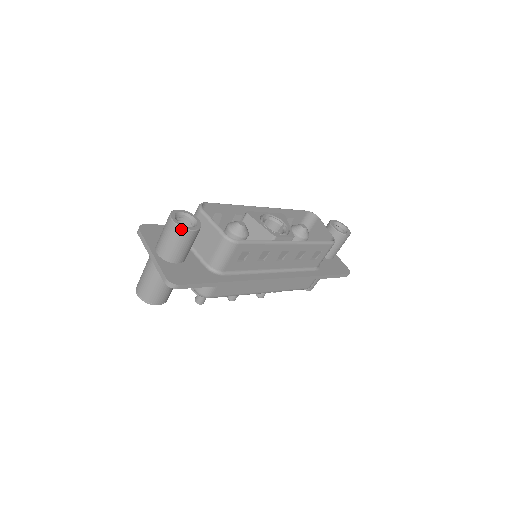
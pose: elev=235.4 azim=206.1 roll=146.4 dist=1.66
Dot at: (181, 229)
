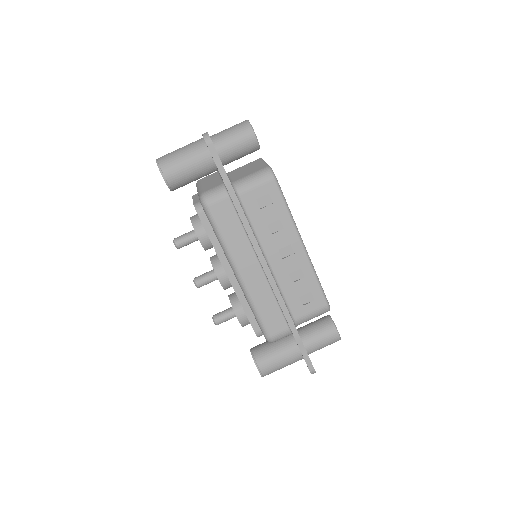
Dot at: (249, 125)
